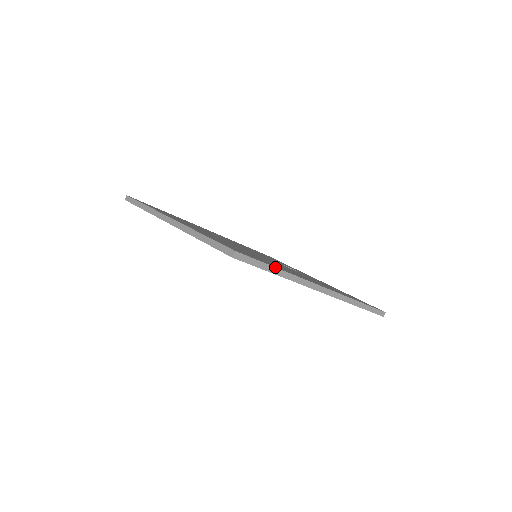
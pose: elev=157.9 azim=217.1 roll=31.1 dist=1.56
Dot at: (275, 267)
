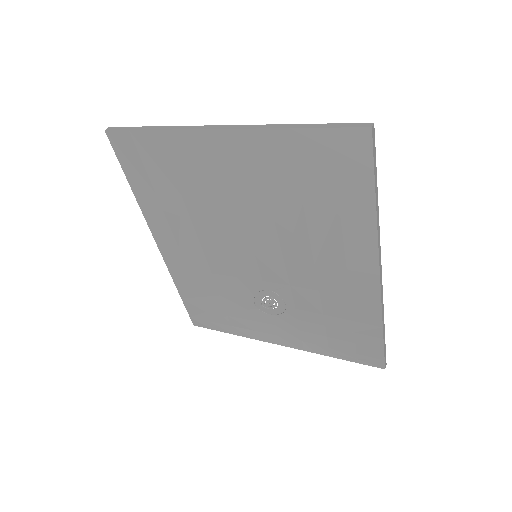
Dot at: (377, 190)
